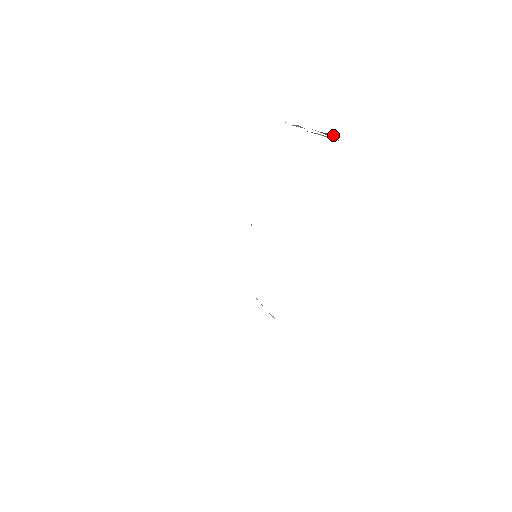
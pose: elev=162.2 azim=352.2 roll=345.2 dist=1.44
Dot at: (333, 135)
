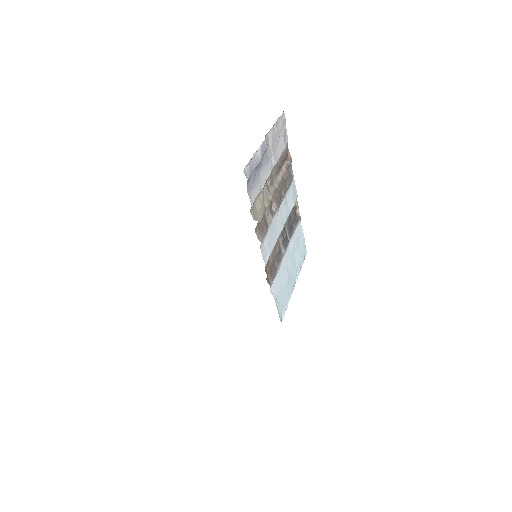
Dot at: occluded
